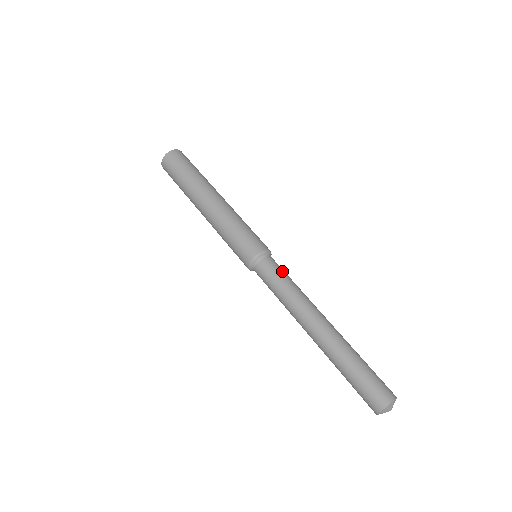
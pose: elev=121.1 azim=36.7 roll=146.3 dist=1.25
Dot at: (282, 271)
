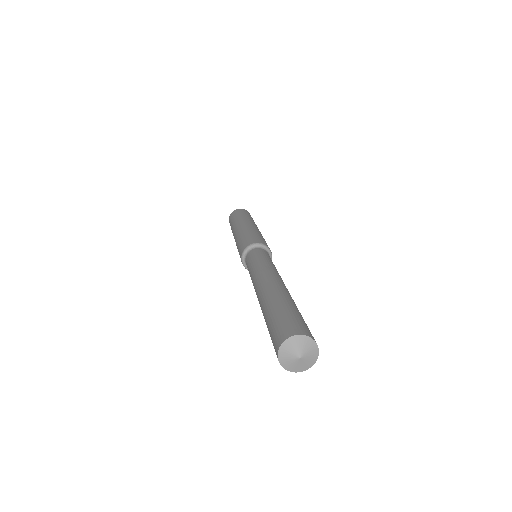
Dot at: occluded
